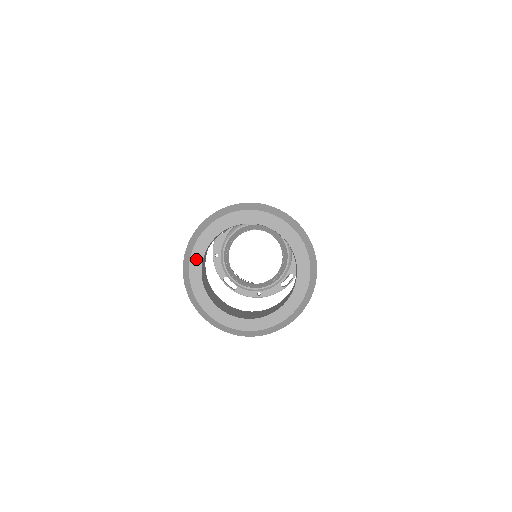
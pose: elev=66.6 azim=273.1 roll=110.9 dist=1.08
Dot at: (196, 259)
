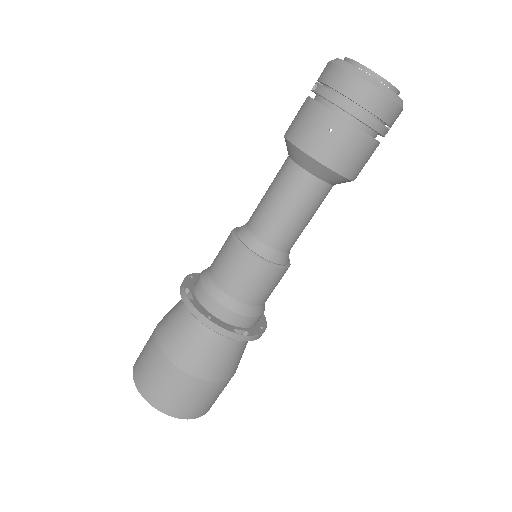
Dot at: occluded
